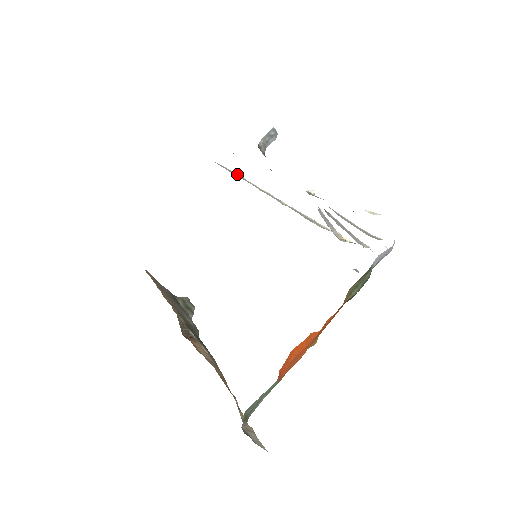
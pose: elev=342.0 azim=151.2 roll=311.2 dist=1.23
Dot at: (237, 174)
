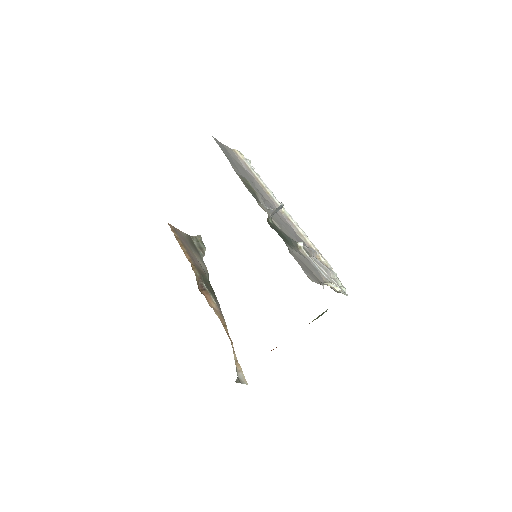
Dot at: (249, 162)
